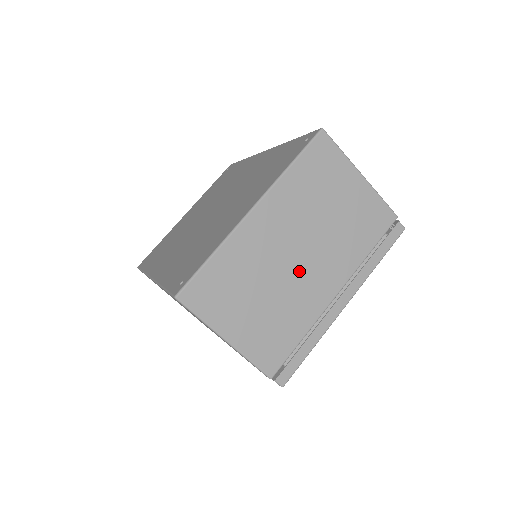
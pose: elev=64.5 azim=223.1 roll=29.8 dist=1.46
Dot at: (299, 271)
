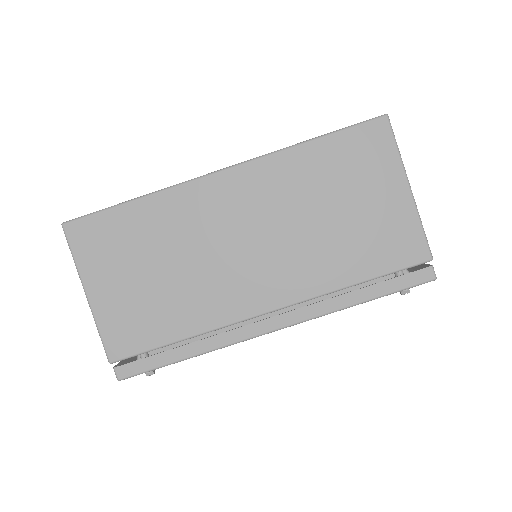
Dot at: occluded
